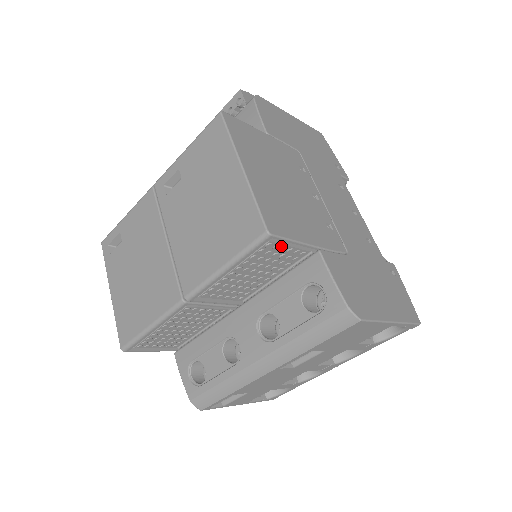
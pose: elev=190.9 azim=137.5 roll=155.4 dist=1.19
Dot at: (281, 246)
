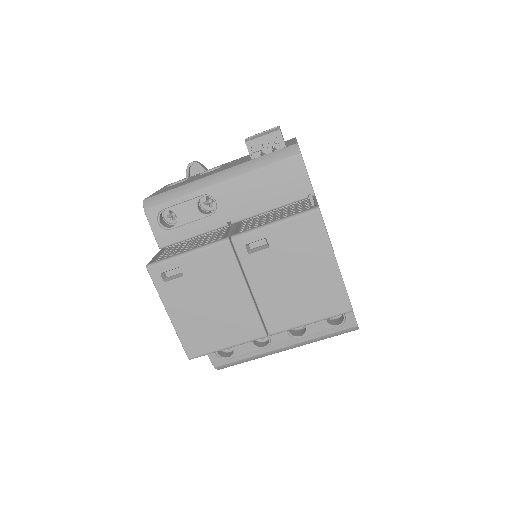
Dot at: occluded
